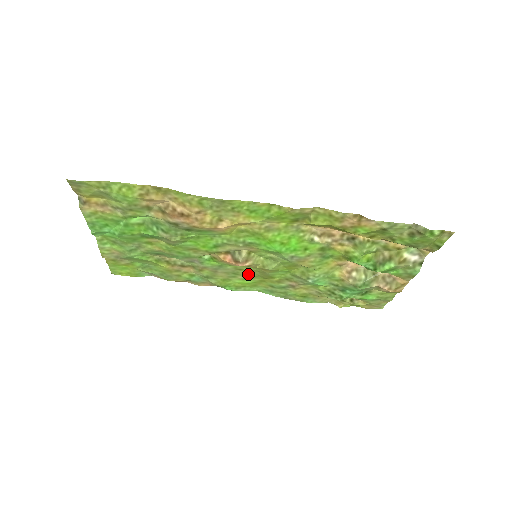
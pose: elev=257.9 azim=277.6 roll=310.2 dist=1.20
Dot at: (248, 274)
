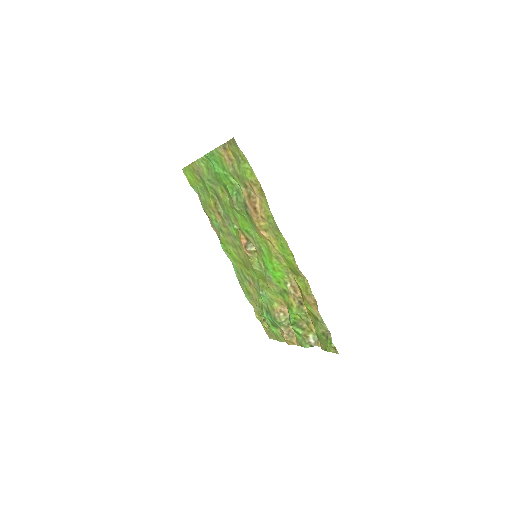
Dot at: (240, 254)
